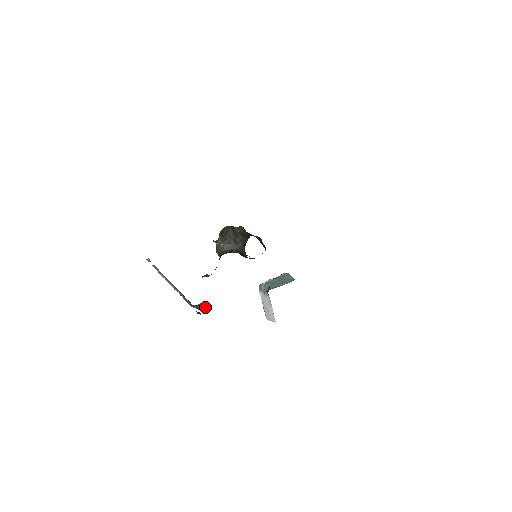
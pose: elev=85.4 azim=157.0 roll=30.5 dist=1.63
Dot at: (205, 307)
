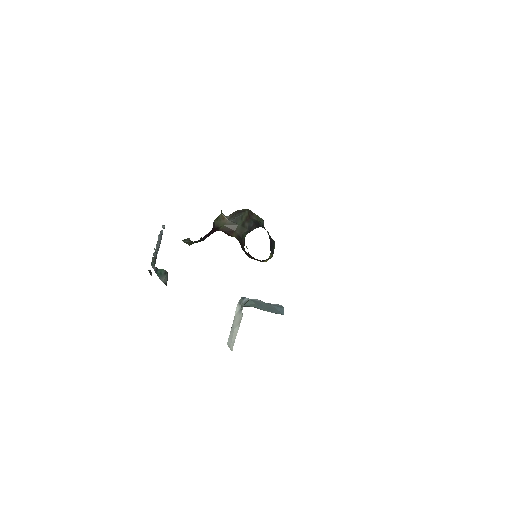
Dot at: (165, 277)
